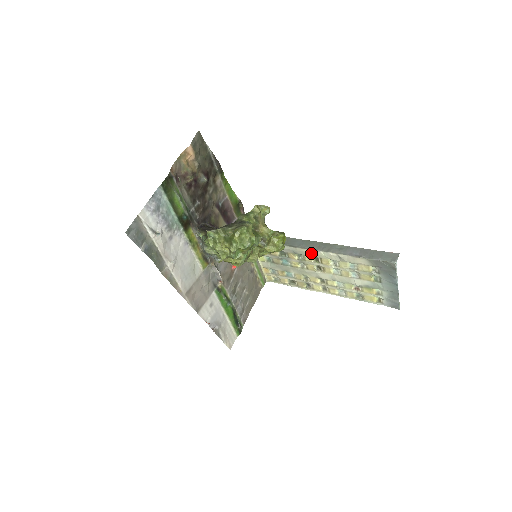
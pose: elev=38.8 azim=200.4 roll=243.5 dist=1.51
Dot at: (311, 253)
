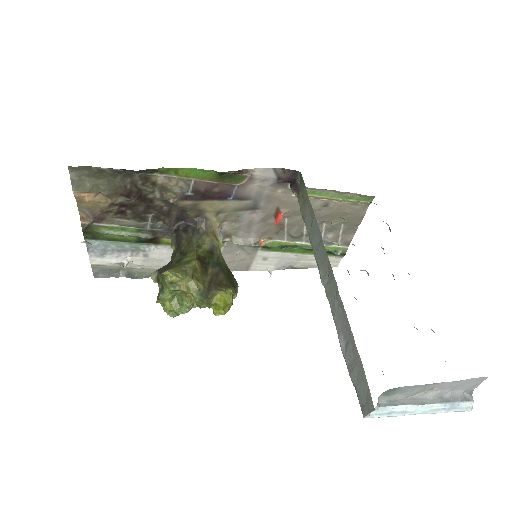
Dot at: occluded
